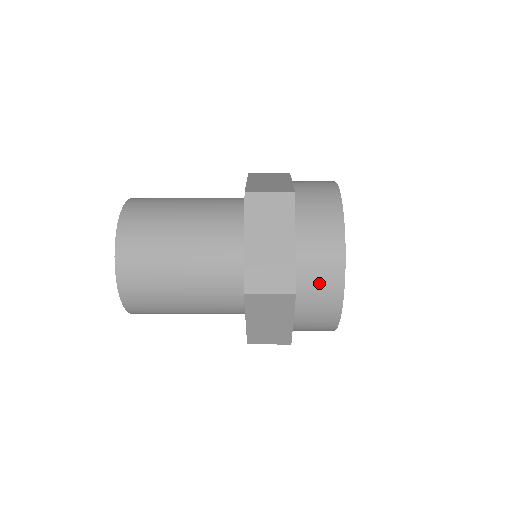
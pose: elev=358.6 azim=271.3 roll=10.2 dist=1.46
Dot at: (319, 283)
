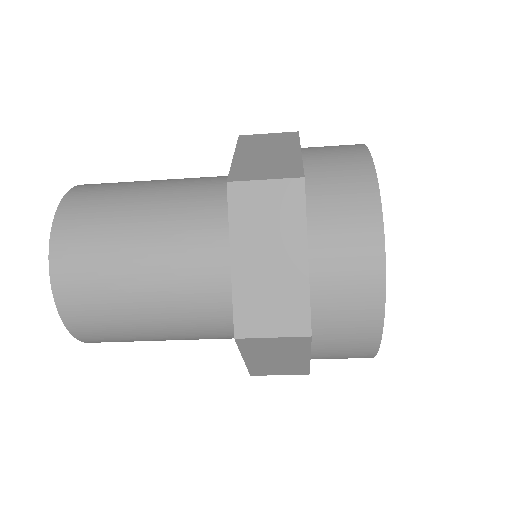
Dot at: (340, 184)
